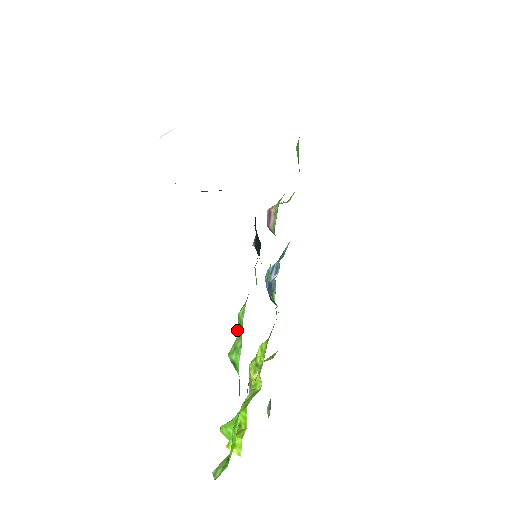
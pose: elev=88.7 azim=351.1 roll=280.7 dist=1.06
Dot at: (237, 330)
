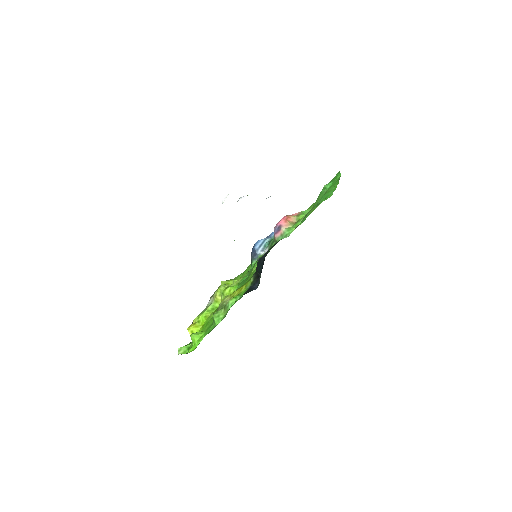
Dot at: (224, 306)
